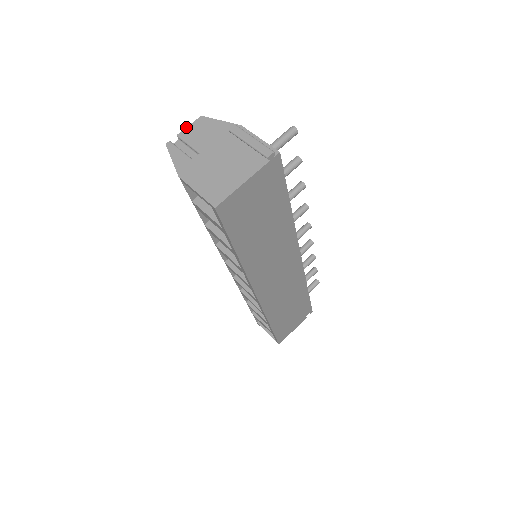
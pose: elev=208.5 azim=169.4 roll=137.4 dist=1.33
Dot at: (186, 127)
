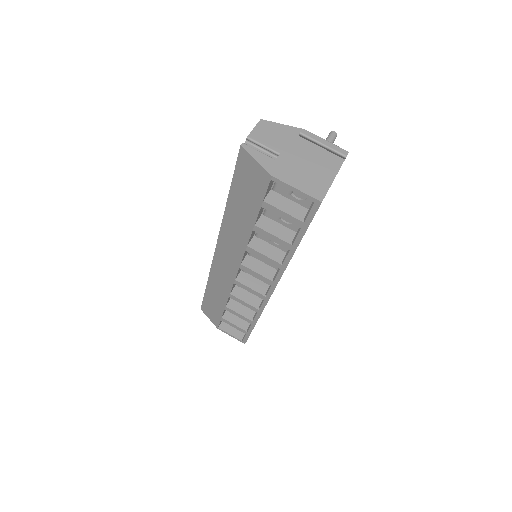
Dot at: occluded
